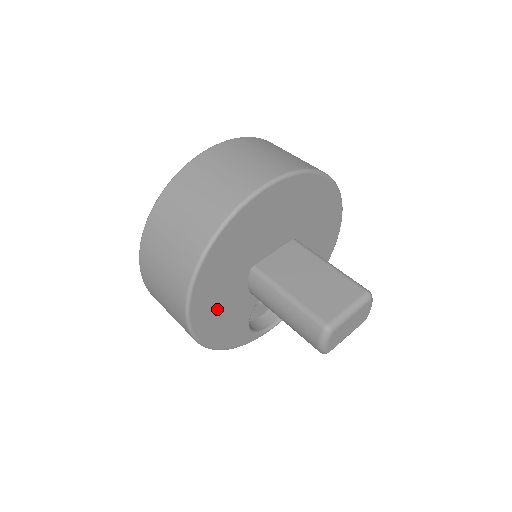
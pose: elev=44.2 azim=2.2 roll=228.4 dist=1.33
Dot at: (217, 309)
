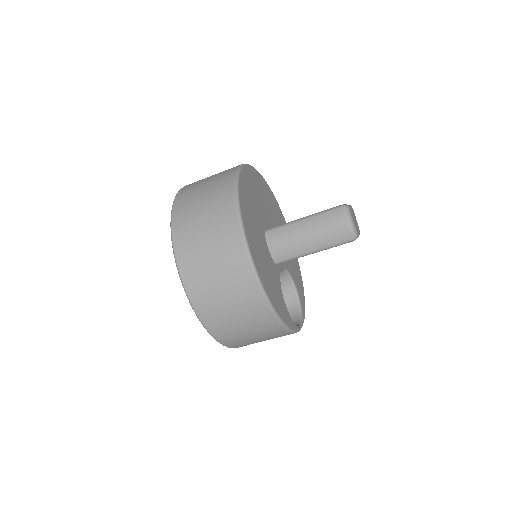
Dot at: (260, 256)
